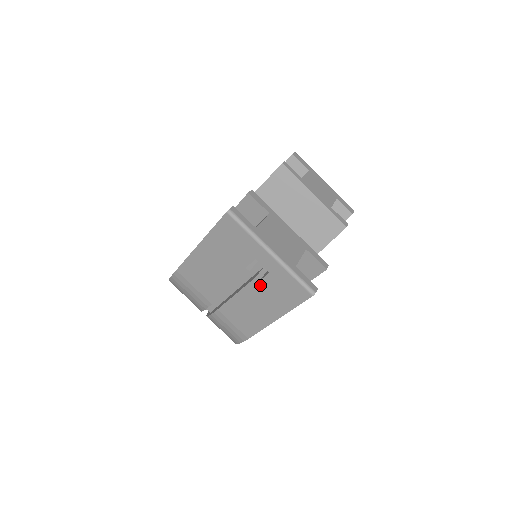
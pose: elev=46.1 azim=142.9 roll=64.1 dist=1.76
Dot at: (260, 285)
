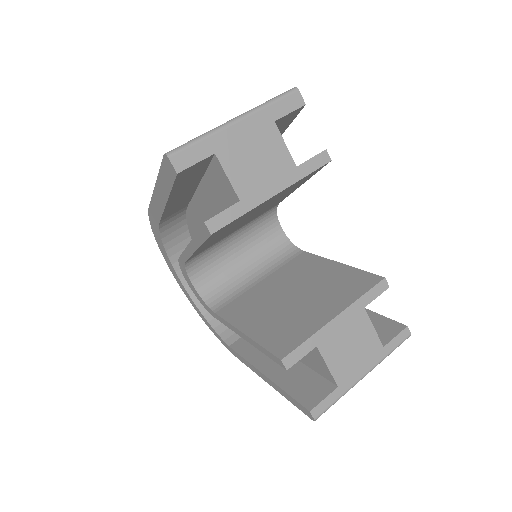
Dot at: occluded
